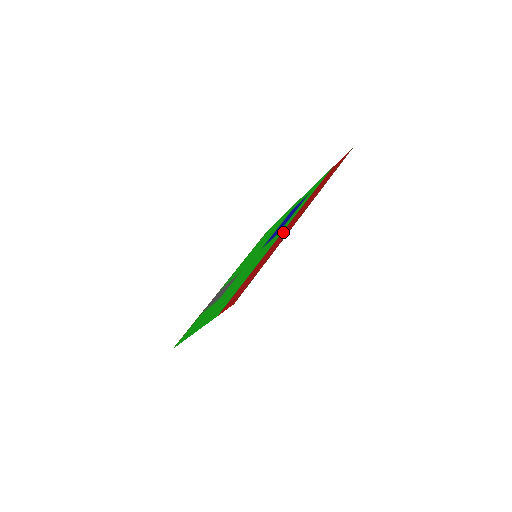
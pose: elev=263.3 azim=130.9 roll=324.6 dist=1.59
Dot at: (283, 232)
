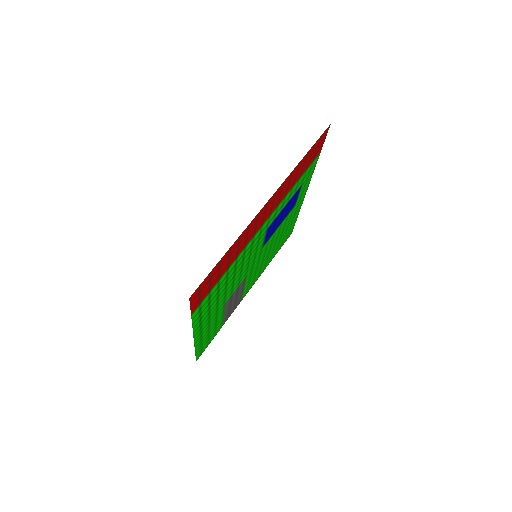
Dot at: (260, 223)
